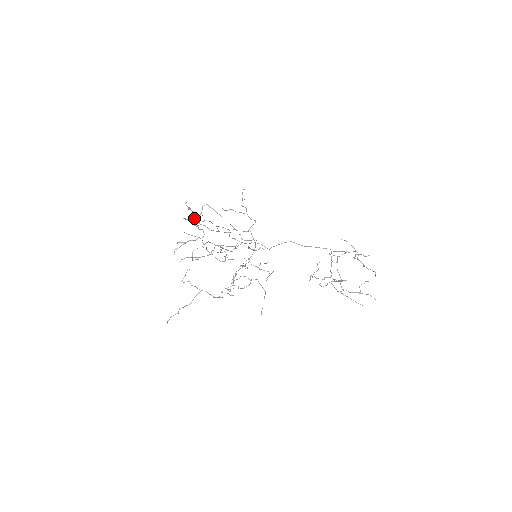
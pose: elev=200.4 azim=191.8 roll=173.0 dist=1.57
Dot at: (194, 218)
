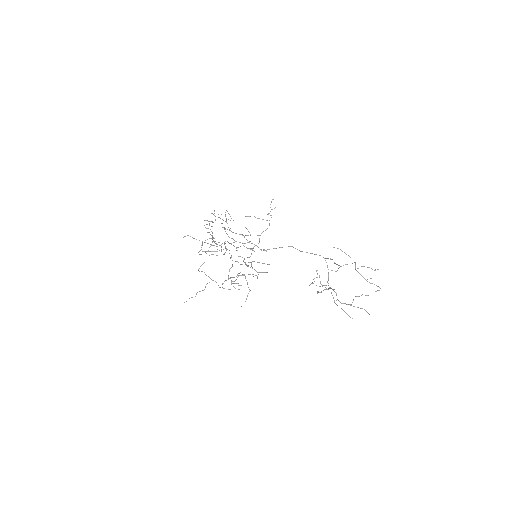
Dot at: occluded
